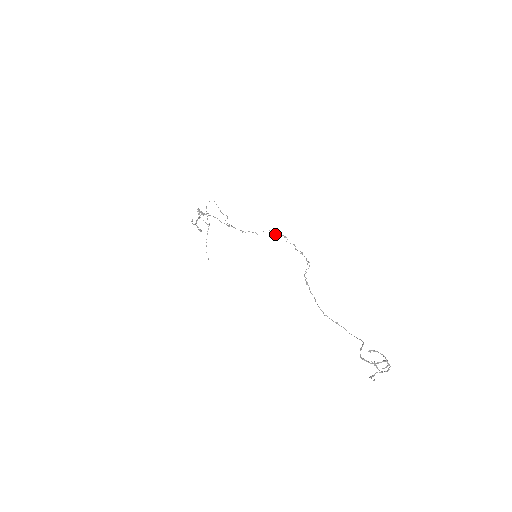
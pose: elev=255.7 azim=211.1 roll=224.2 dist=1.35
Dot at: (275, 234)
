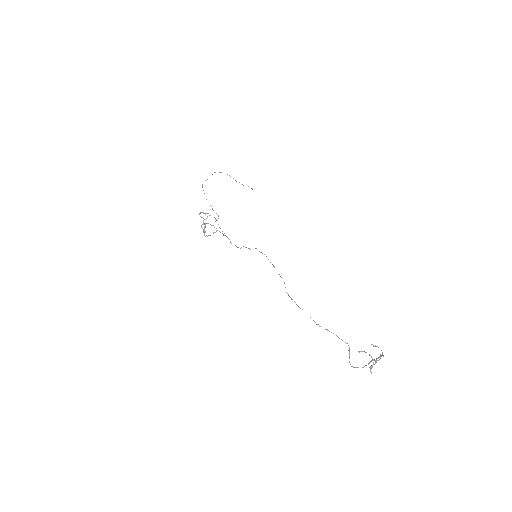
Dot at: (249, 248)
